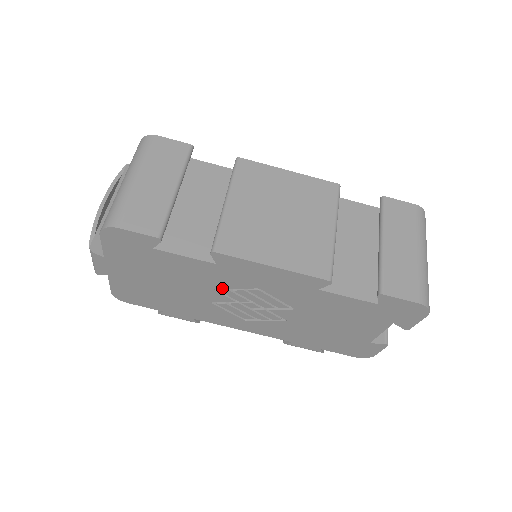
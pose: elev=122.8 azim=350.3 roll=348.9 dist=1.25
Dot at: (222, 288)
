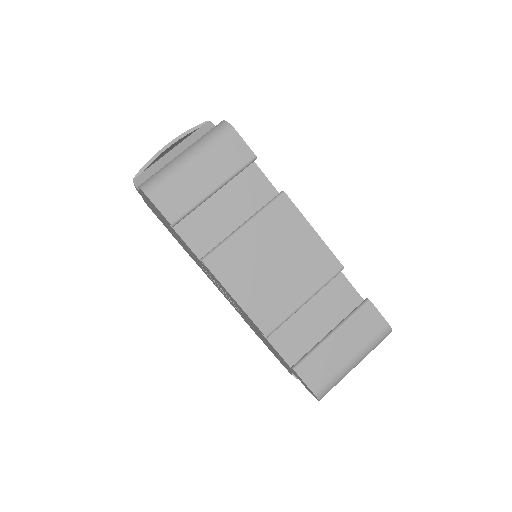
Dot at: (206, 270)
